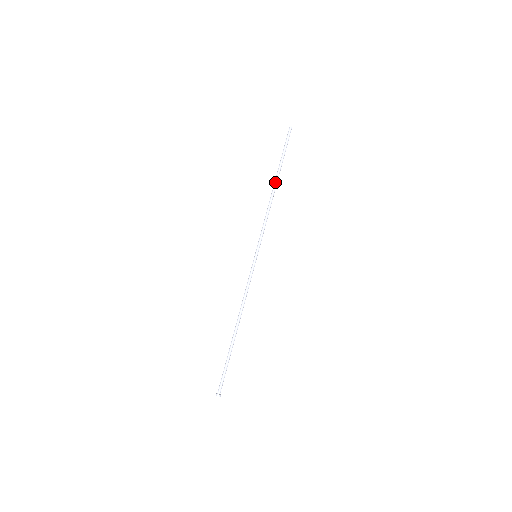
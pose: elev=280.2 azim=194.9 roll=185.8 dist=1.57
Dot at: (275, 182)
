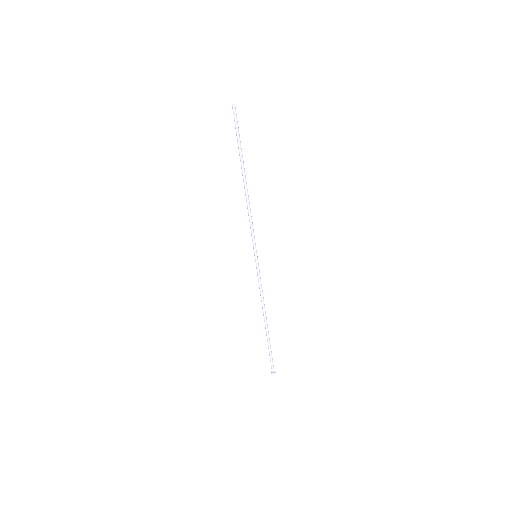
Dot at: (245, 177)
